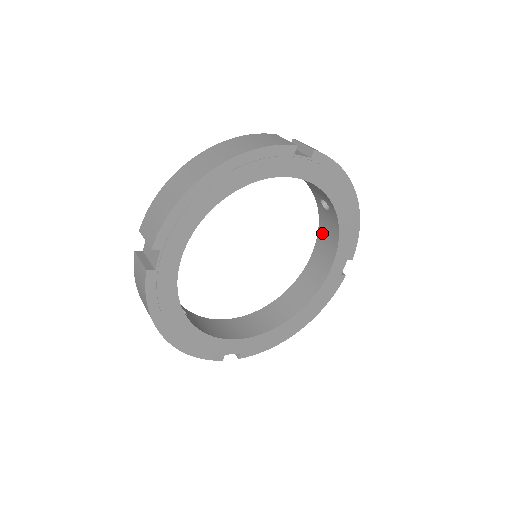
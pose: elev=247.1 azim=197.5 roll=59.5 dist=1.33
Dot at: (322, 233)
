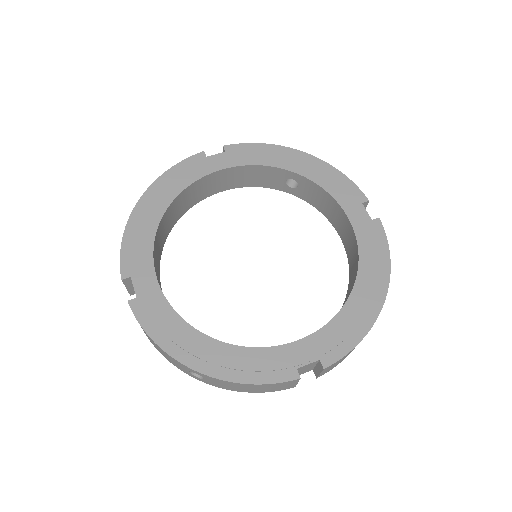
Dot at: (325, 212)
